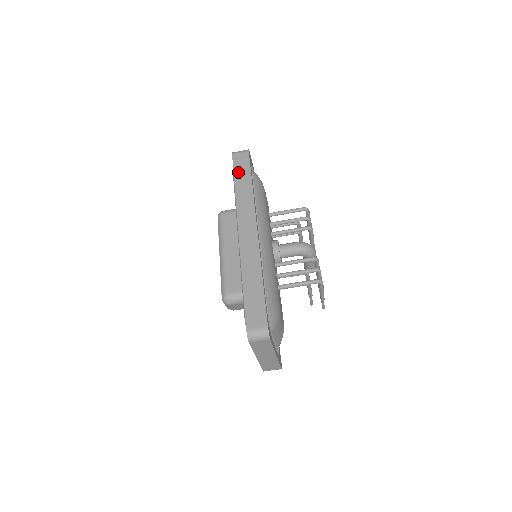
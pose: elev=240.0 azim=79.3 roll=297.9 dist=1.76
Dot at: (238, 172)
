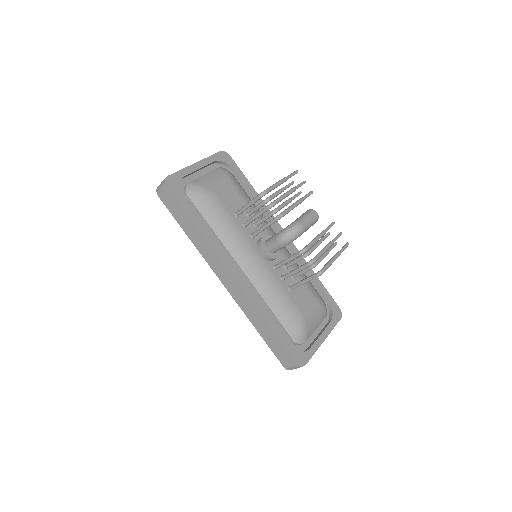
Dot at: (177, 217)
